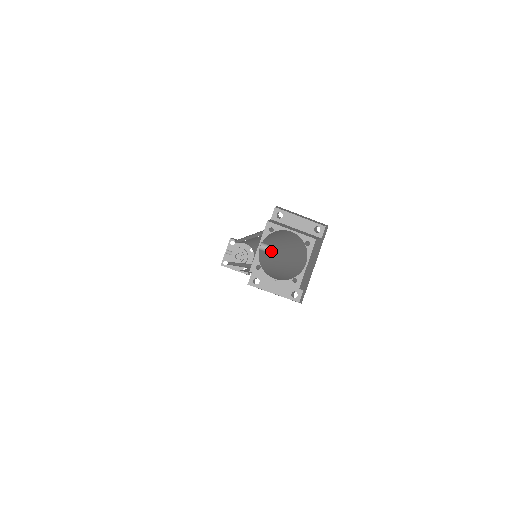
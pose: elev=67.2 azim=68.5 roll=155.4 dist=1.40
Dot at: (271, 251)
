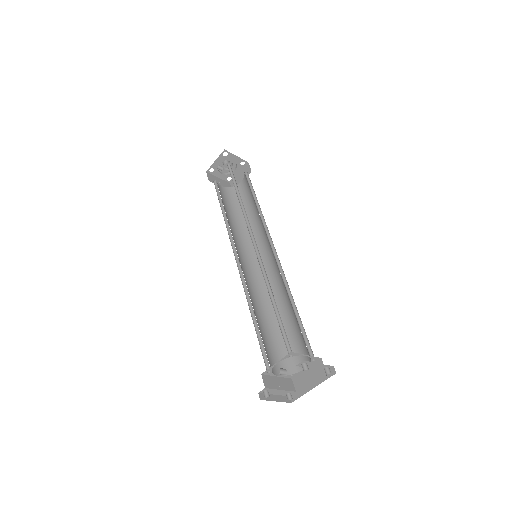
Dot at: (270, 248)
